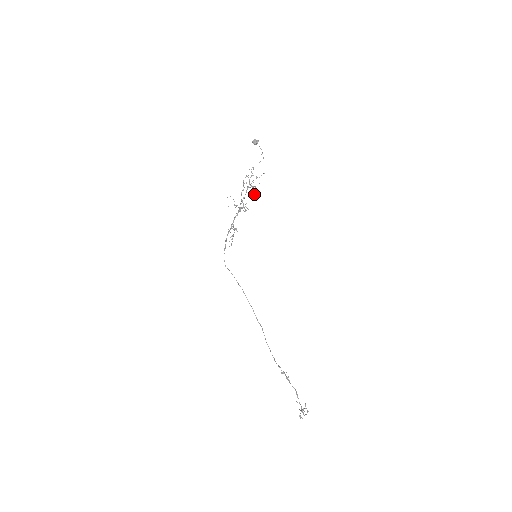
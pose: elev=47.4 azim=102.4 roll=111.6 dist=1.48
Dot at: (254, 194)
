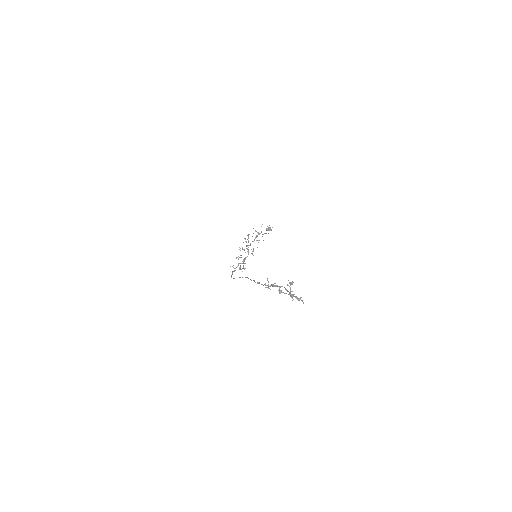
Dot at: occluded
